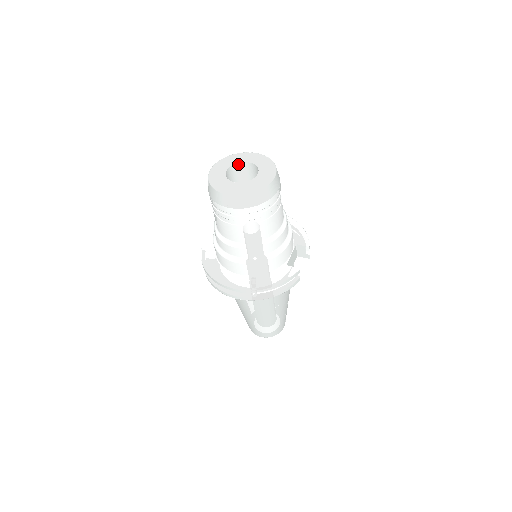
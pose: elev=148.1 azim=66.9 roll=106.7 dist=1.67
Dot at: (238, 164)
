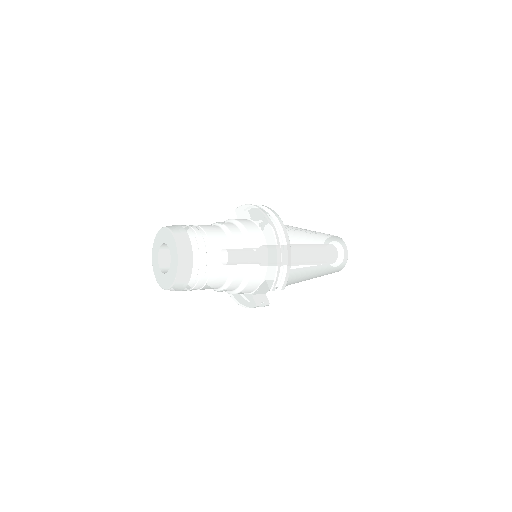
Dot at: (167, 243)
